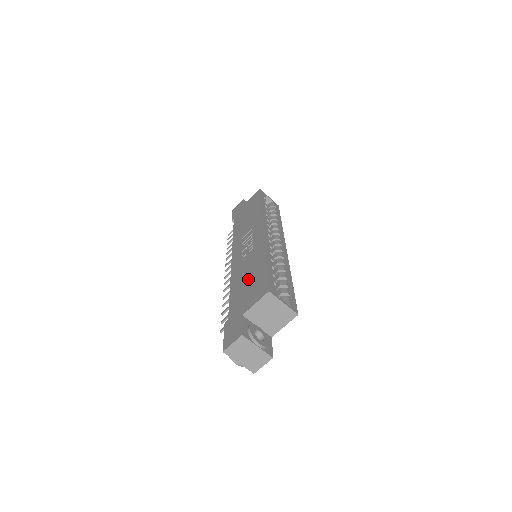
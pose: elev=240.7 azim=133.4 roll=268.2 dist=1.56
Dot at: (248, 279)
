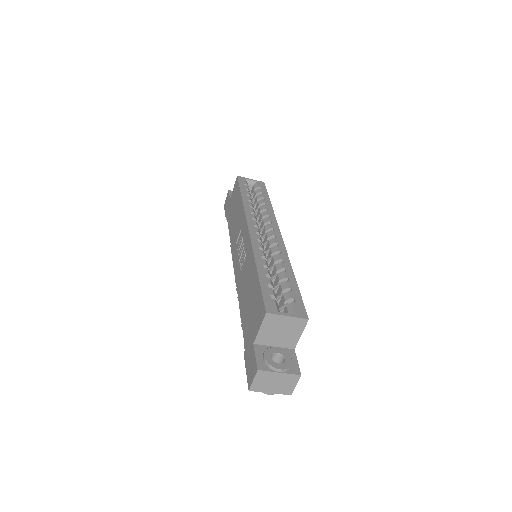
Dot at: (249, 296)
